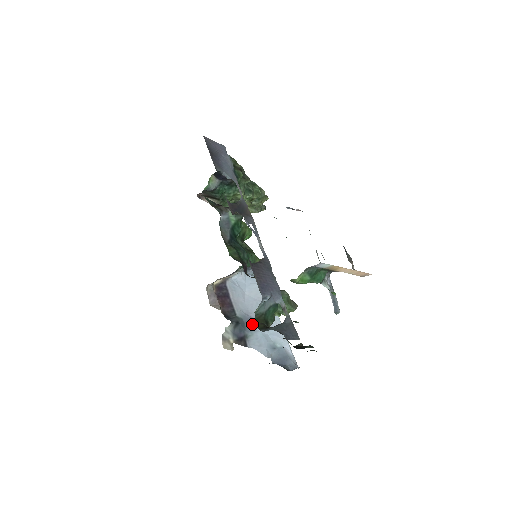
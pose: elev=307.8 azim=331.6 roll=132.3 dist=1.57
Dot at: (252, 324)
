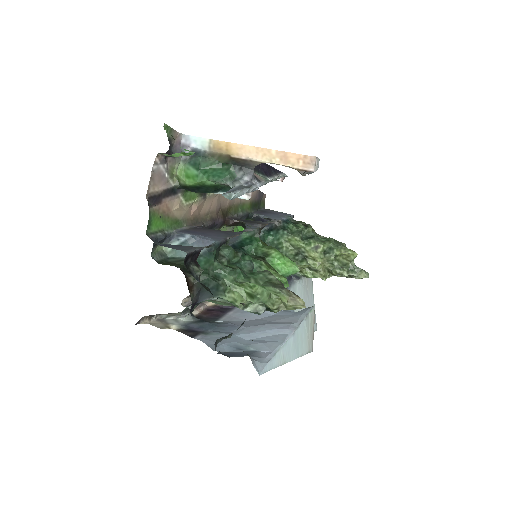
Dot at: (231, 330)
